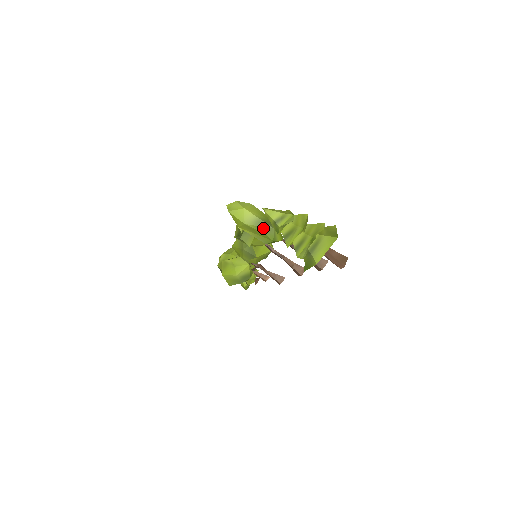
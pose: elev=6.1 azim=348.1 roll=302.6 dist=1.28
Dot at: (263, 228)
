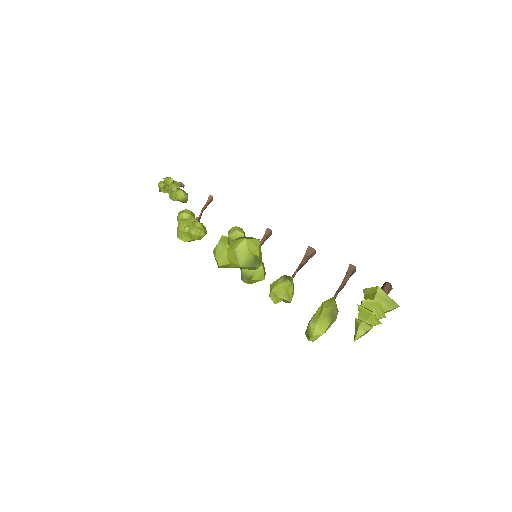
Dot at: (334, 320)
